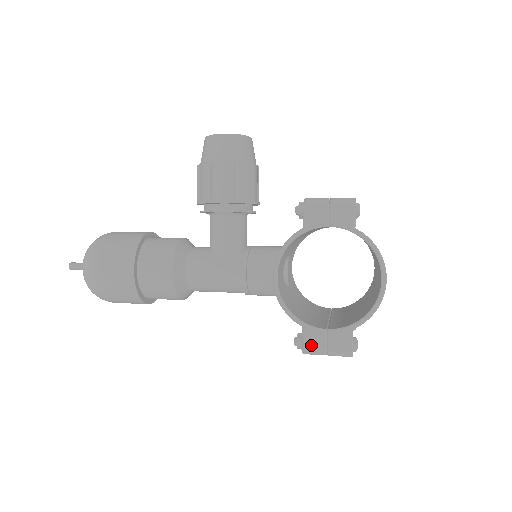
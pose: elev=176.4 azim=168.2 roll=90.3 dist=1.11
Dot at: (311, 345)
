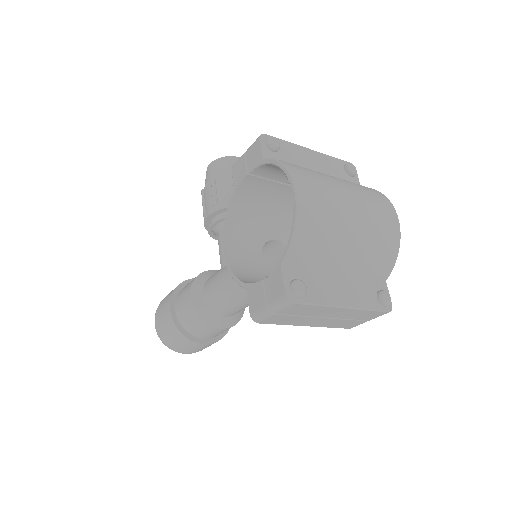
Dot at: (255, 306)
